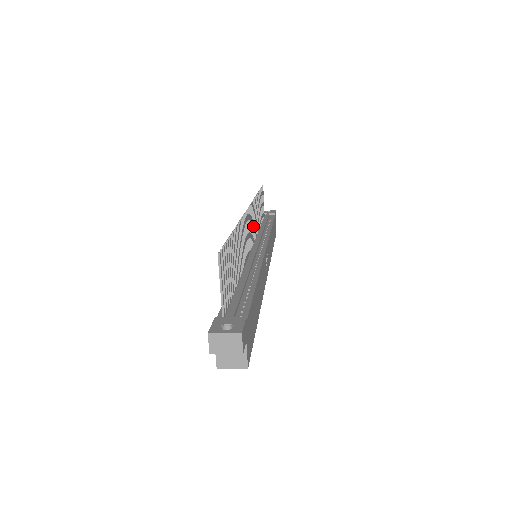
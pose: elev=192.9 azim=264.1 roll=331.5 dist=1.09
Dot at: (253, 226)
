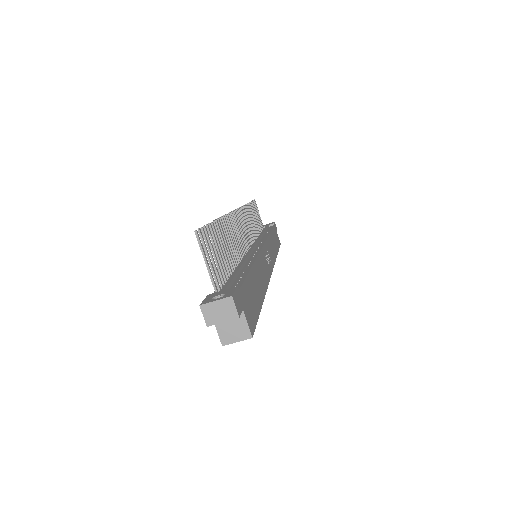
Dot at: (247, 230)
